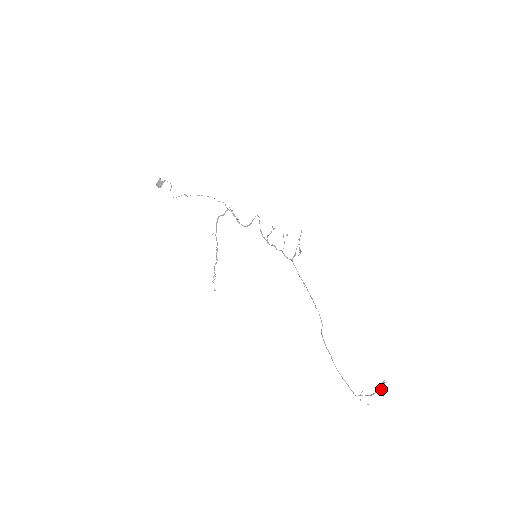
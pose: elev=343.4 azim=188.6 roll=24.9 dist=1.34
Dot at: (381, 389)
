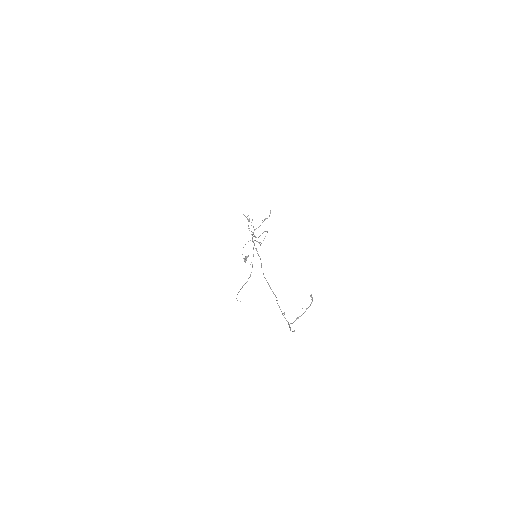
Dot at: (308, 307)
